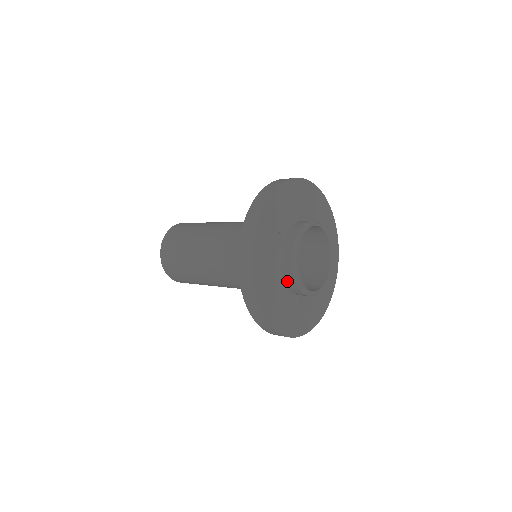
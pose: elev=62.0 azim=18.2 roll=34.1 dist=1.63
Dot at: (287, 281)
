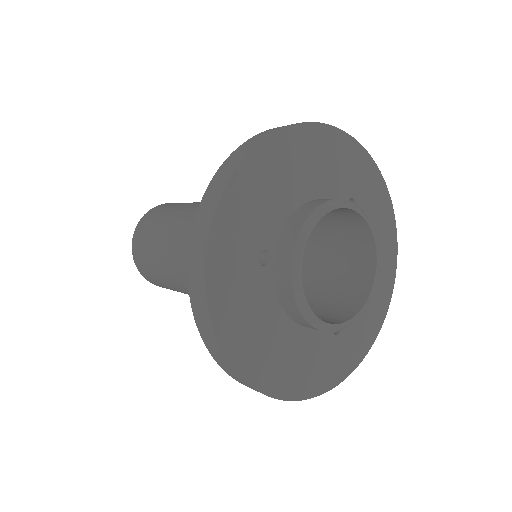
Dot at: (298, 322)
